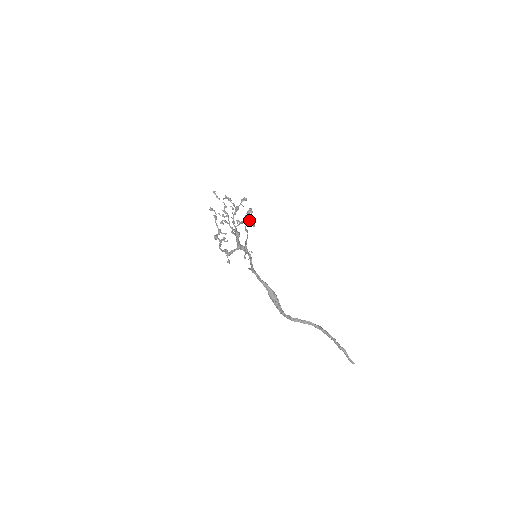
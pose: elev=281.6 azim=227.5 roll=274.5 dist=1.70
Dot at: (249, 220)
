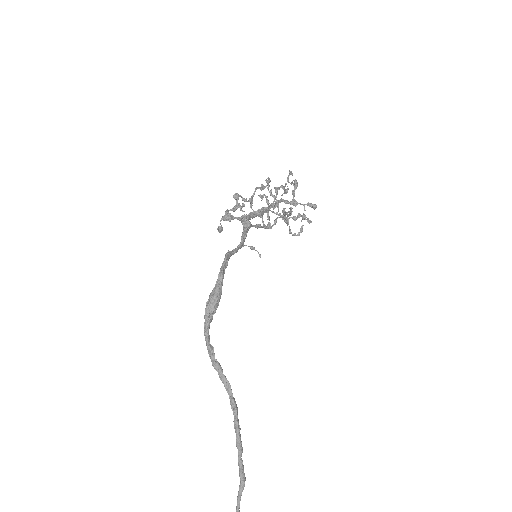
Dot at: (288, 211)
